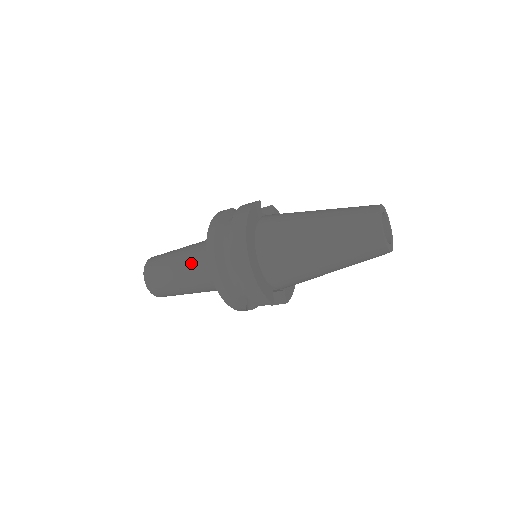
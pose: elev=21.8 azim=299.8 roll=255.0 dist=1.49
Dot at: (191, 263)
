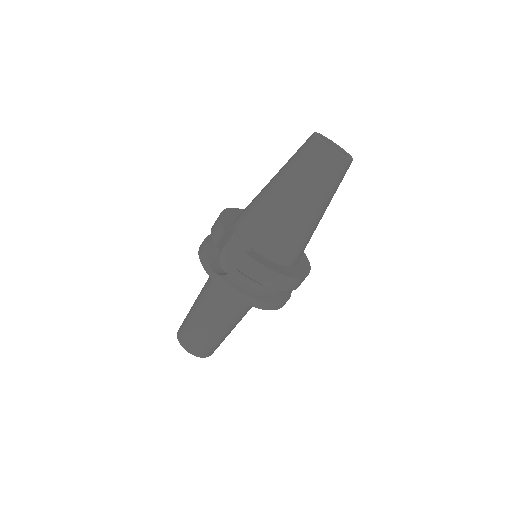
Dot at: occluded
